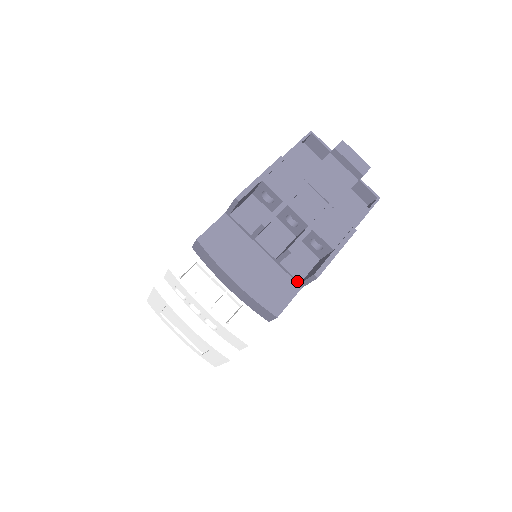
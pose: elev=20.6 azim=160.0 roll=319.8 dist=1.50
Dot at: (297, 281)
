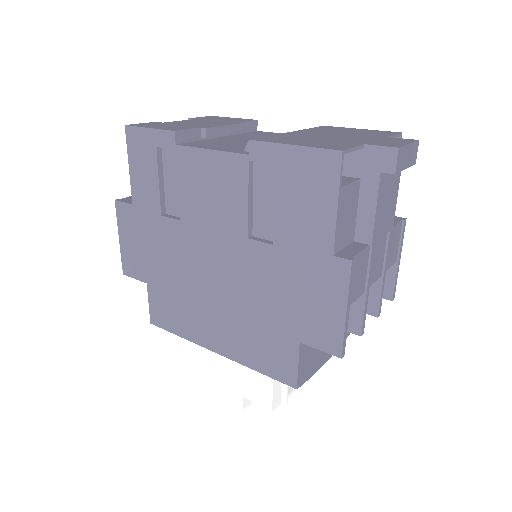
Dot at: occluded
